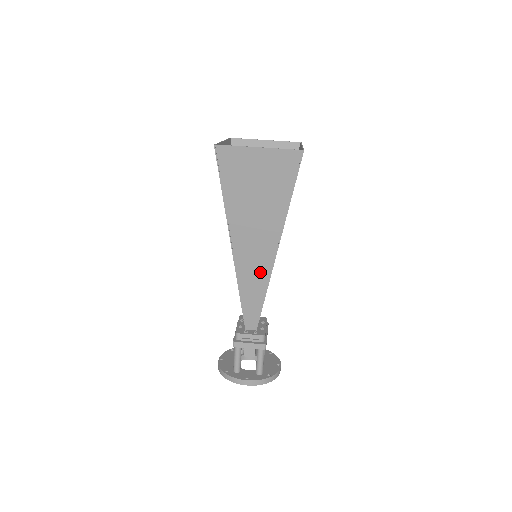
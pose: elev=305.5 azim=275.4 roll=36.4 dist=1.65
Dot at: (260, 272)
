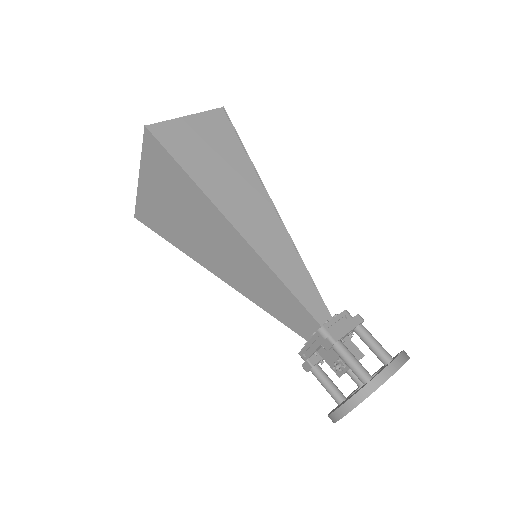
Dot at: (278, 239)
